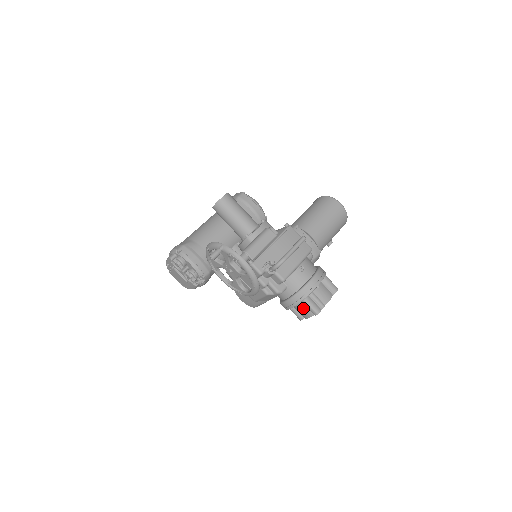
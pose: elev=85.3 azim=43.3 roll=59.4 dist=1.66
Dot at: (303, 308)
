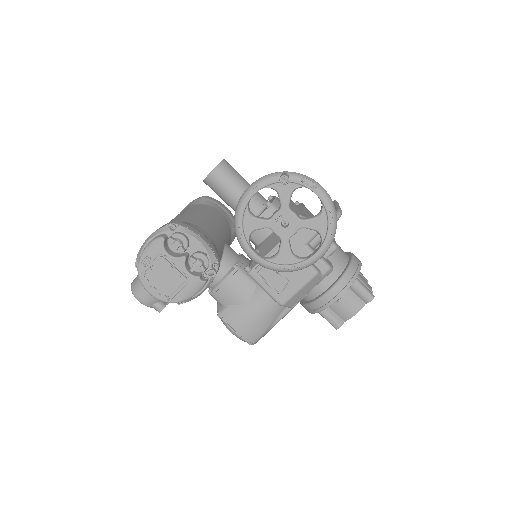
Dot at: (350, 297)
